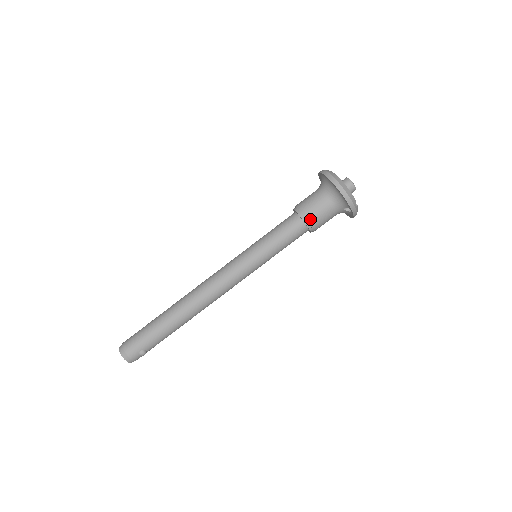
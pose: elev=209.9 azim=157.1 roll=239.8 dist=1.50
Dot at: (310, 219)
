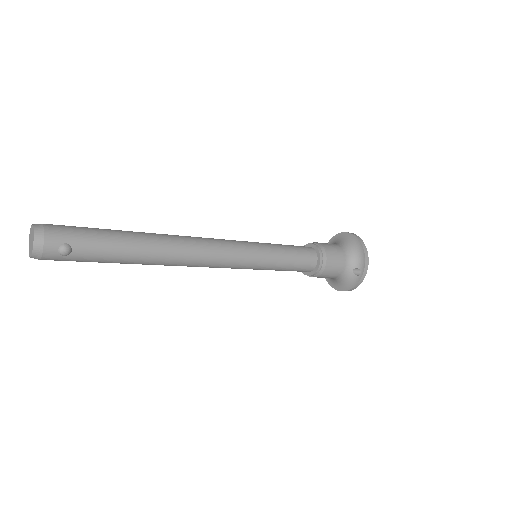
Dot at: (326, 255)
